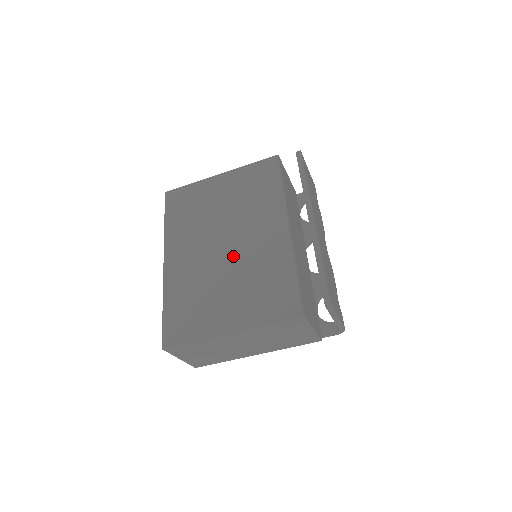
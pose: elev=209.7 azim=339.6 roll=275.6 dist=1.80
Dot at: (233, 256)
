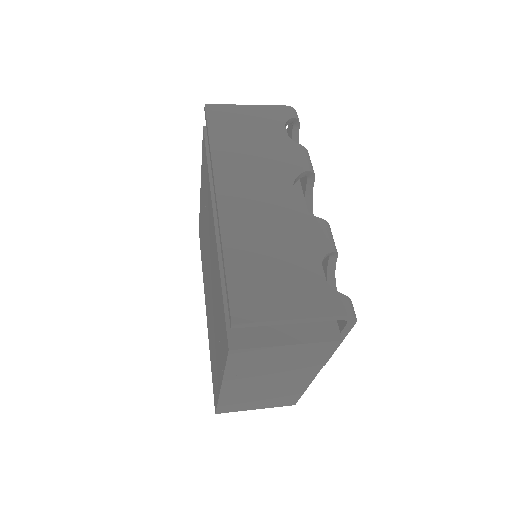
Dot at: (211, 284)
